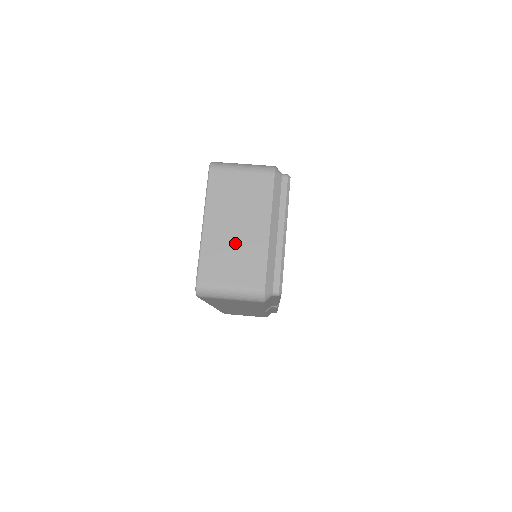
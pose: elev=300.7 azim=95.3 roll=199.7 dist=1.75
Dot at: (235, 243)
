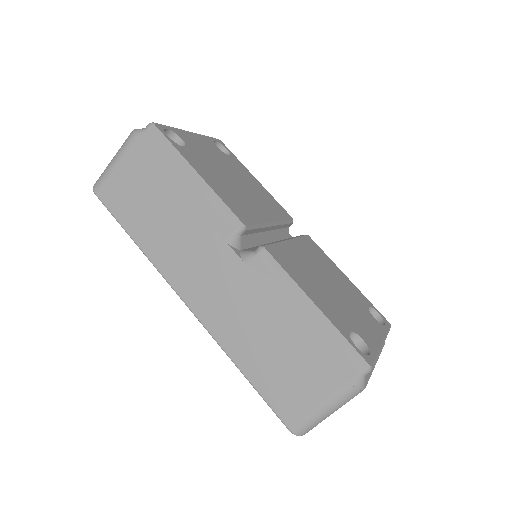
Dot at: occluded
